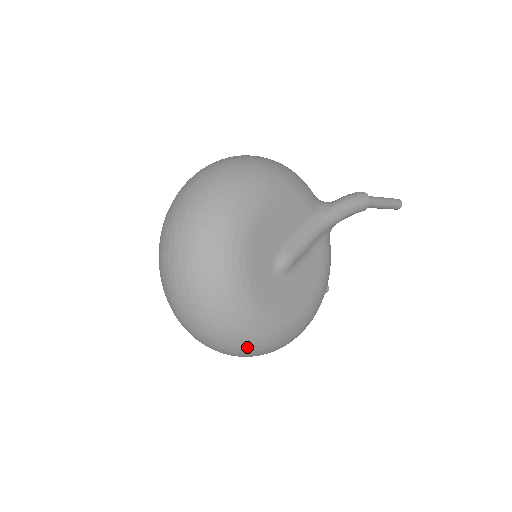
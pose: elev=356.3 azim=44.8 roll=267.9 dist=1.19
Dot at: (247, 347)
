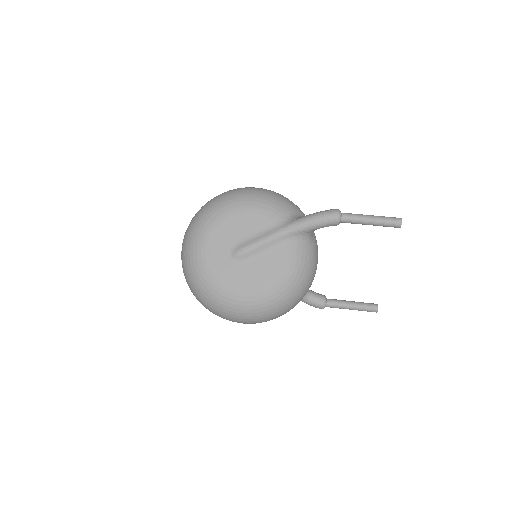
Dot at: (213, 306)
